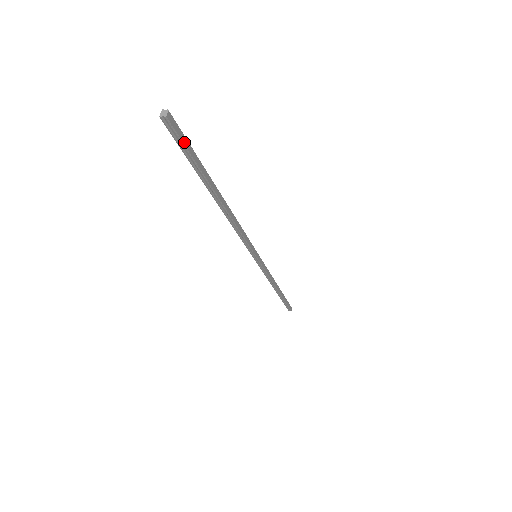
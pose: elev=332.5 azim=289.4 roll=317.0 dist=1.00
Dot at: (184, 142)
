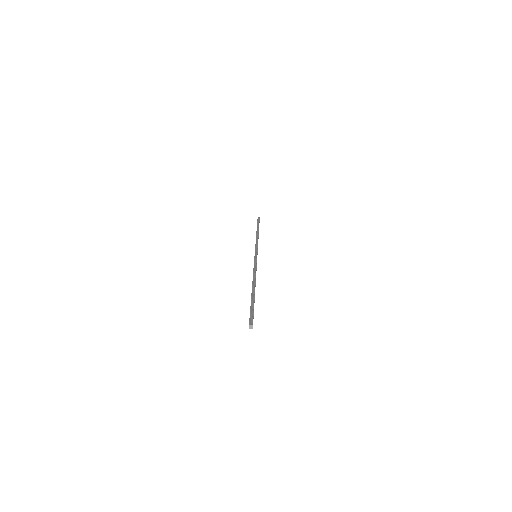
Dot at: (253, 317)
